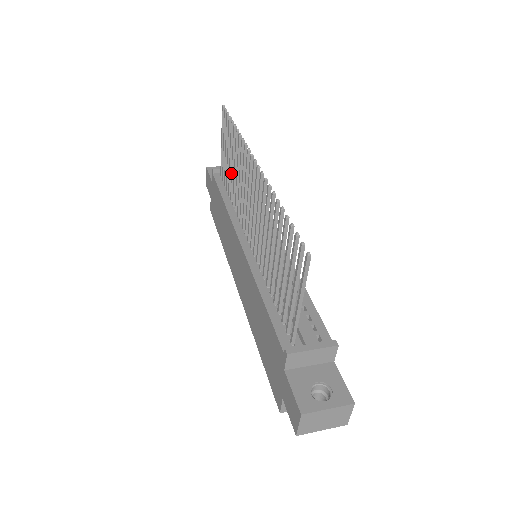
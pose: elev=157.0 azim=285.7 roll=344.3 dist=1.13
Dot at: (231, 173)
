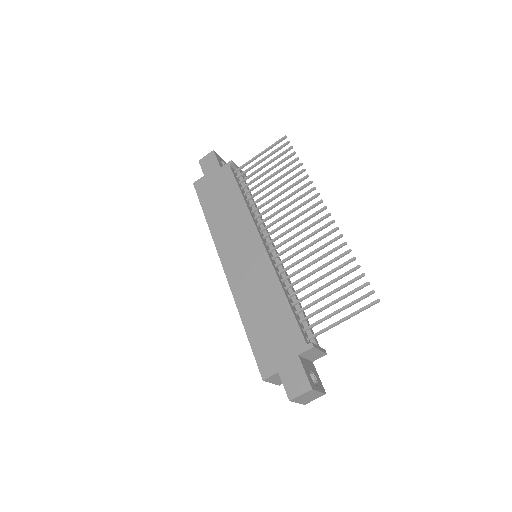
Dot at: (267, 185)
